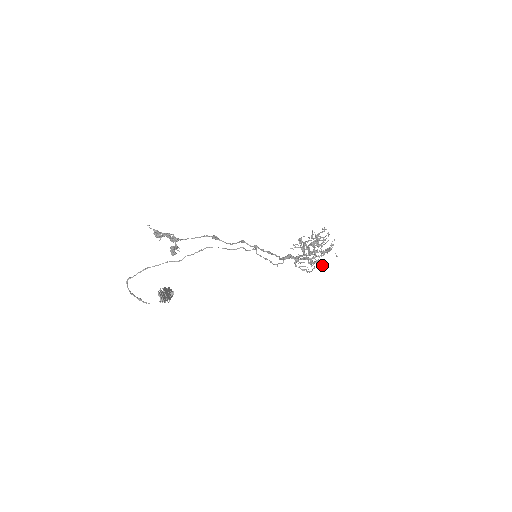
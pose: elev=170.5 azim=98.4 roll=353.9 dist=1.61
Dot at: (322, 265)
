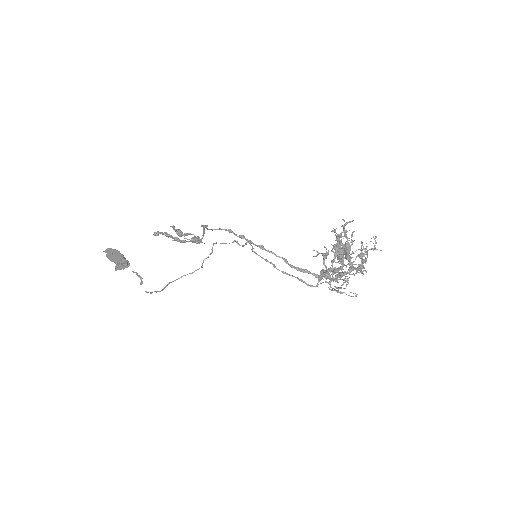
Dot at: (341, 274)
